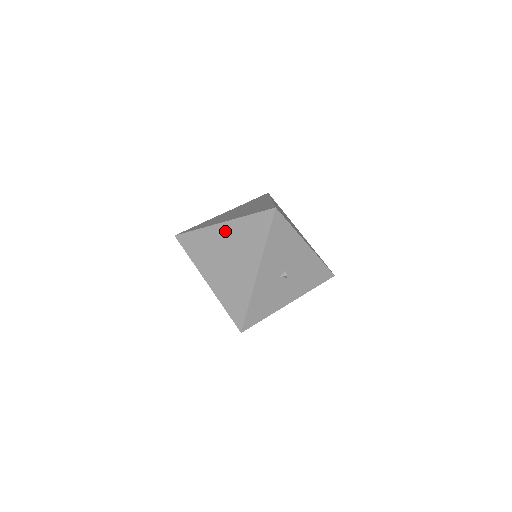
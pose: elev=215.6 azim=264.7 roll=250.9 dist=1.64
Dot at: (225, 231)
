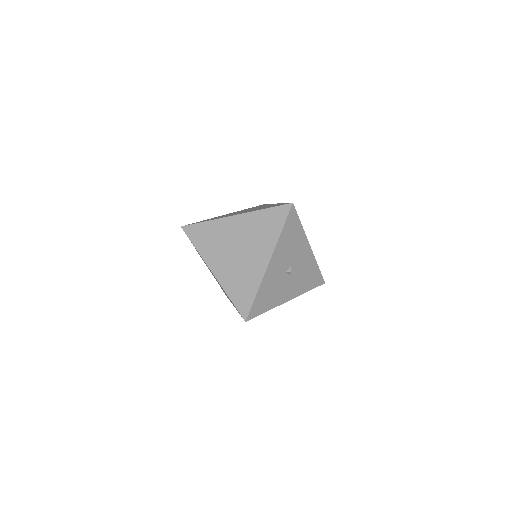
Dot at: (238, 223)
